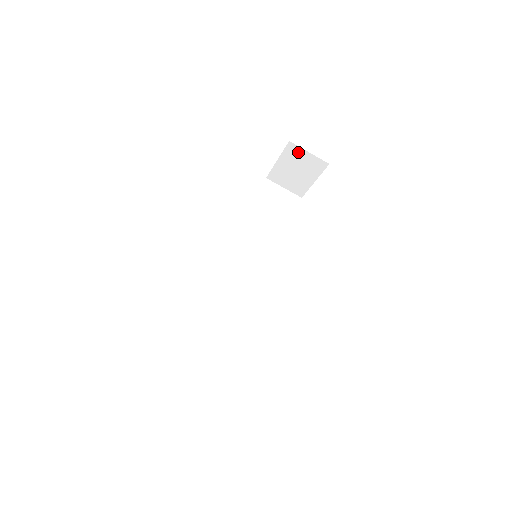
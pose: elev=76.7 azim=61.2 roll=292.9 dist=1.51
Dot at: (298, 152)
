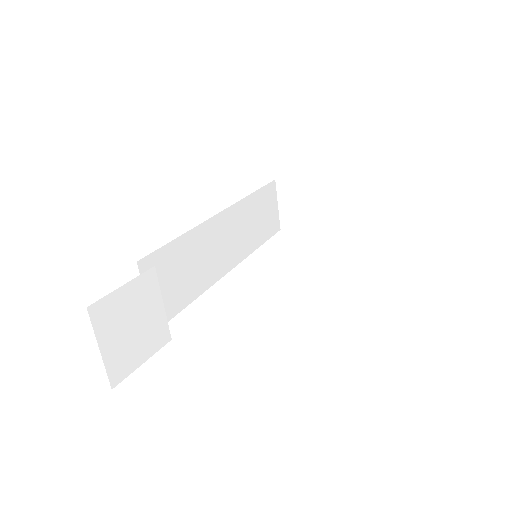
Dot at: (347, 194)
